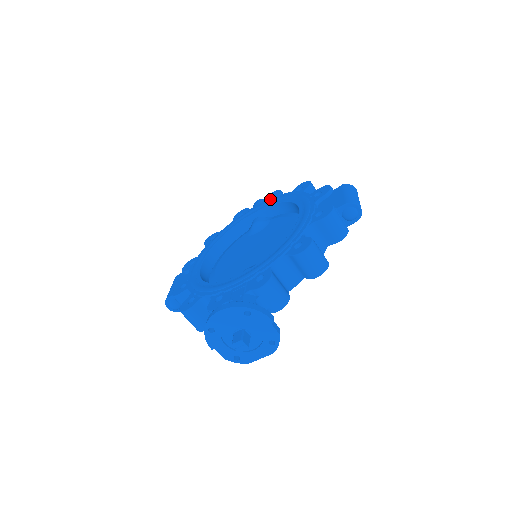
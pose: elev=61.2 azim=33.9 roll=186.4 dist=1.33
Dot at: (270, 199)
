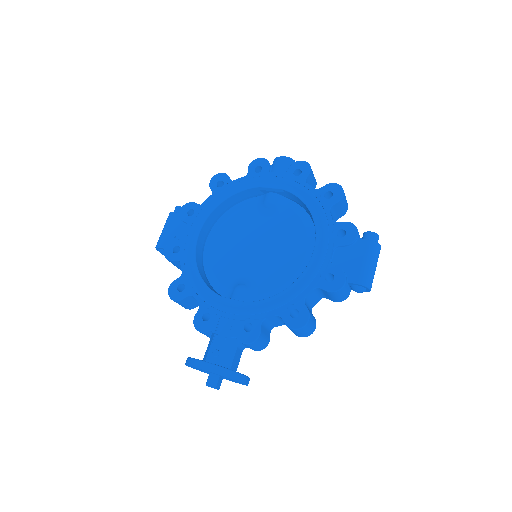
Dot at: (294, 179)
